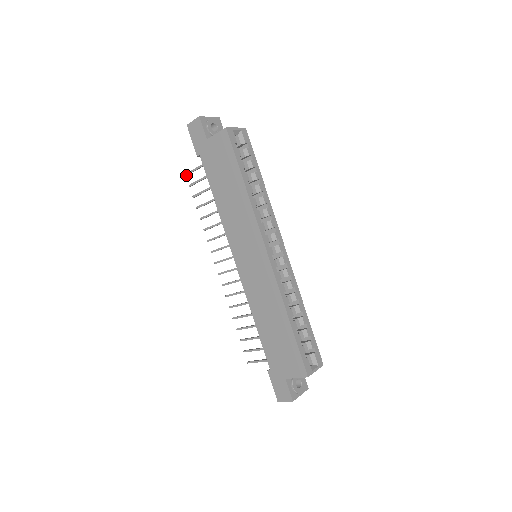
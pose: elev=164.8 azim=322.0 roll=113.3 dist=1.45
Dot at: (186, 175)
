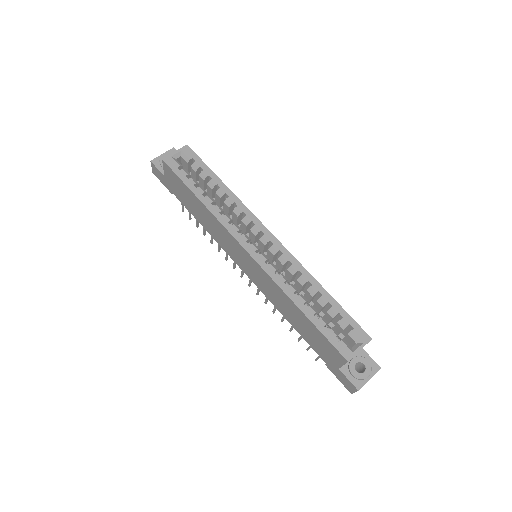
Dot at: occluded
